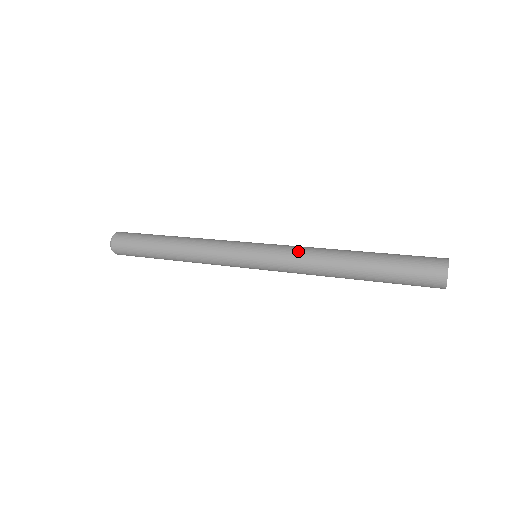
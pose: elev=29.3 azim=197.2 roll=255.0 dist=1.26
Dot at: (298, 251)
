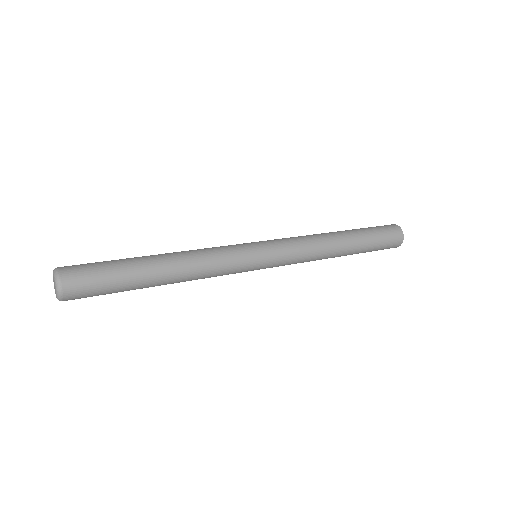
Dot at: (303, 244)
